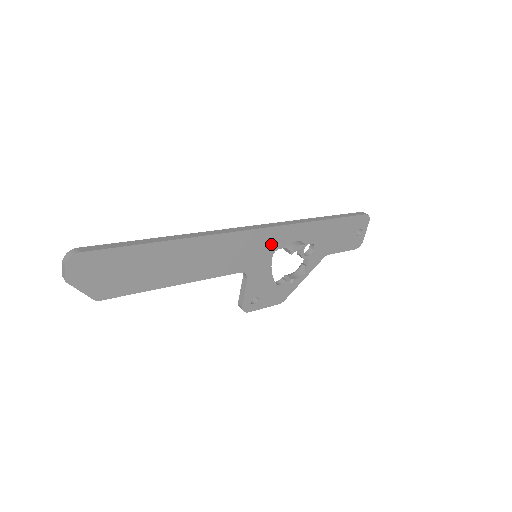
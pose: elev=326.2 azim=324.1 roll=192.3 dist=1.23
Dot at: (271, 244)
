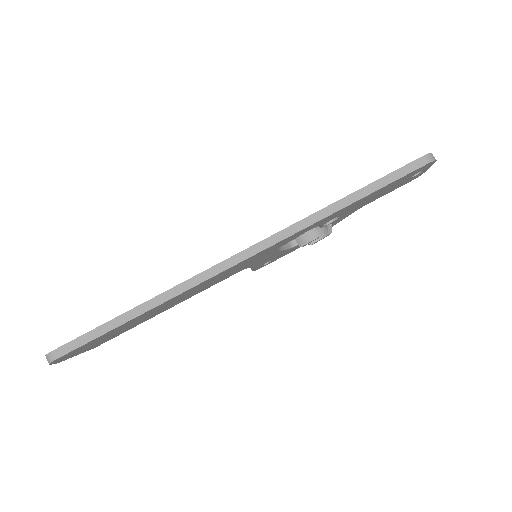
Dot at: (272, 249)
